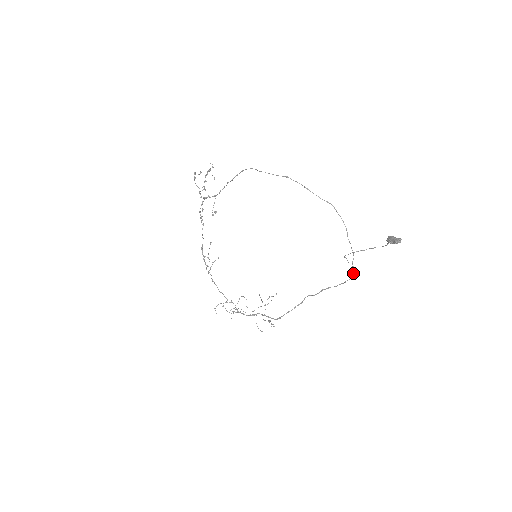
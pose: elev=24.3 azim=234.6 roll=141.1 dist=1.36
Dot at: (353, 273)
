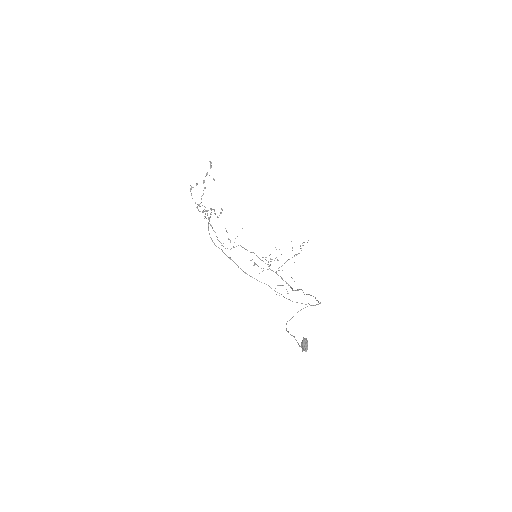
Dot at: occluded
